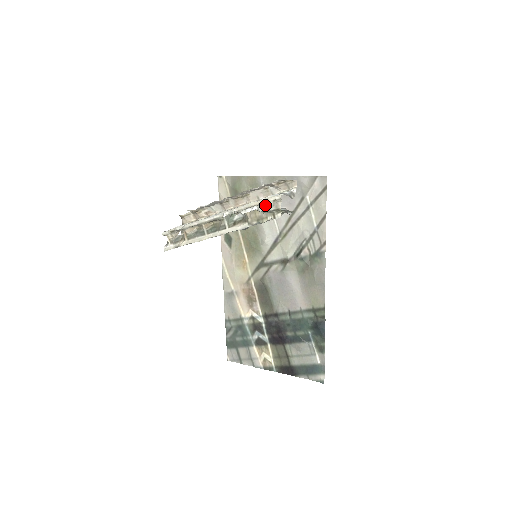
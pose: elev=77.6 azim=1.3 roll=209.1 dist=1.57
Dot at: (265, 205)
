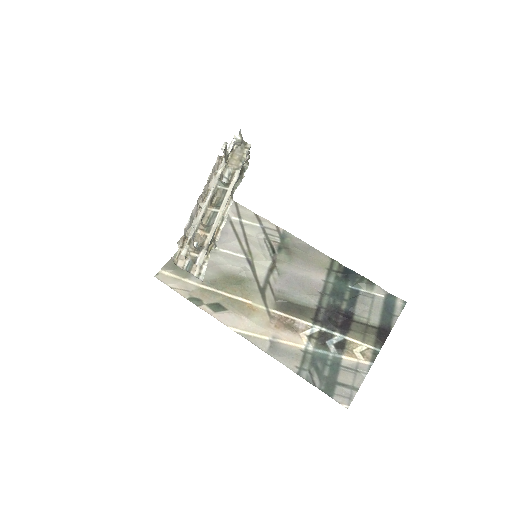
Dot at: (234, 145)
